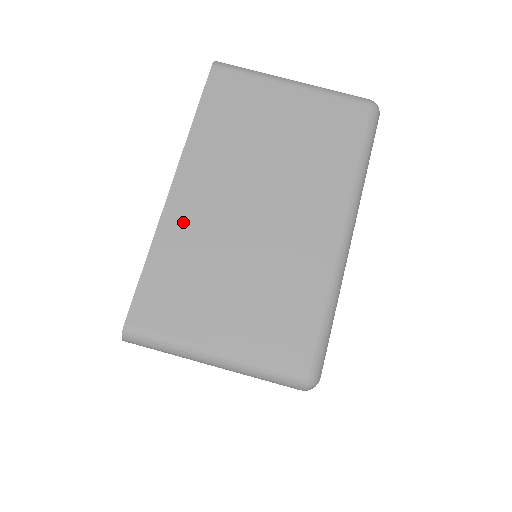
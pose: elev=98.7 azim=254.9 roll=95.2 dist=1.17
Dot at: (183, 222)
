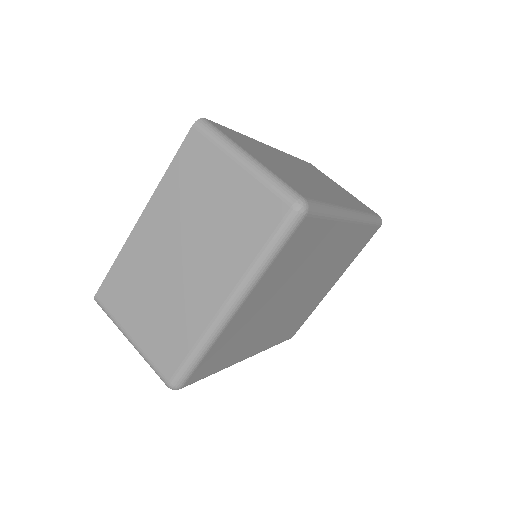
Dot at: (139, 246)
